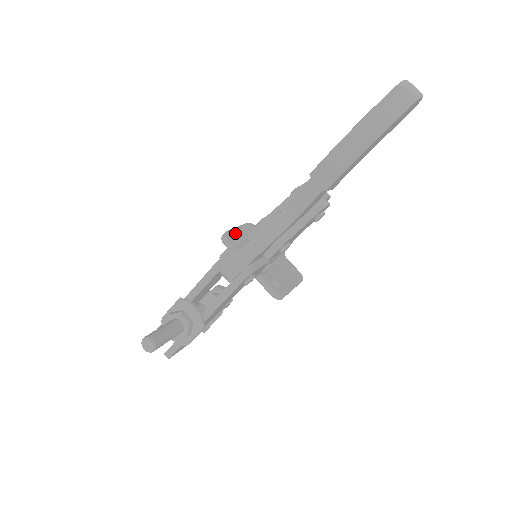
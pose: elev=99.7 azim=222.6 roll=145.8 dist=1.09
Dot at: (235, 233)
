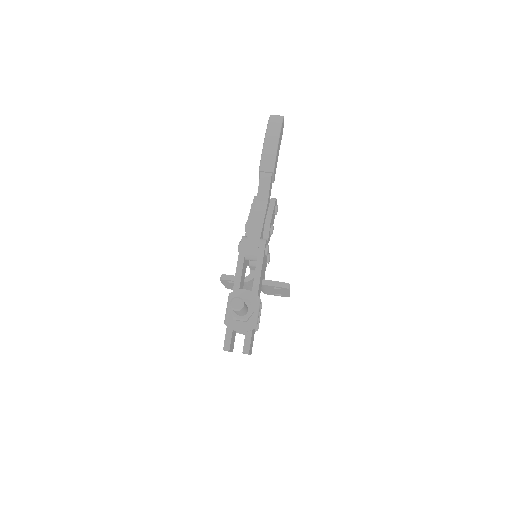
Dot at: occluded
